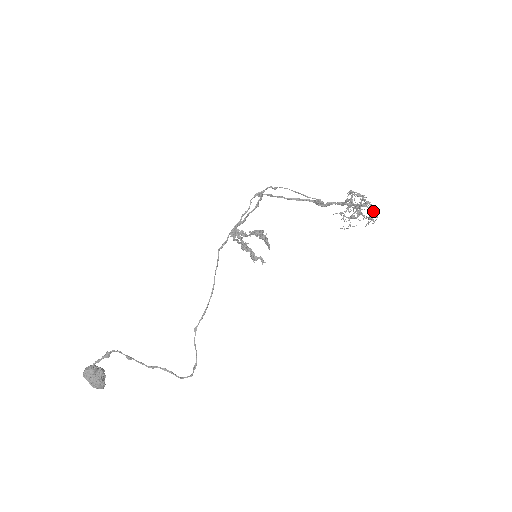
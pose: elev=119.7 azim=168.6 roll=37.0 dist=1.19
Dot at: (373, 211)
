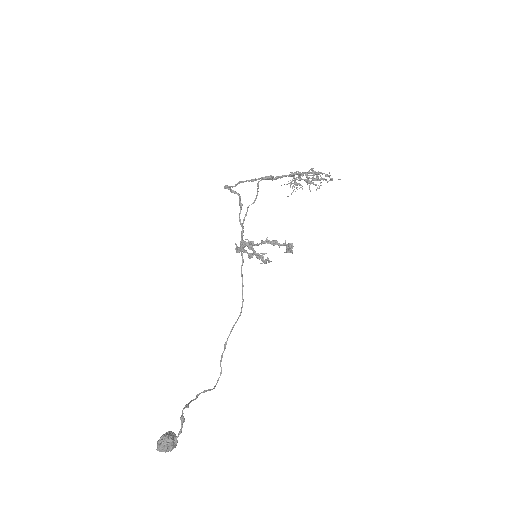
Dot at: (317, 177)
